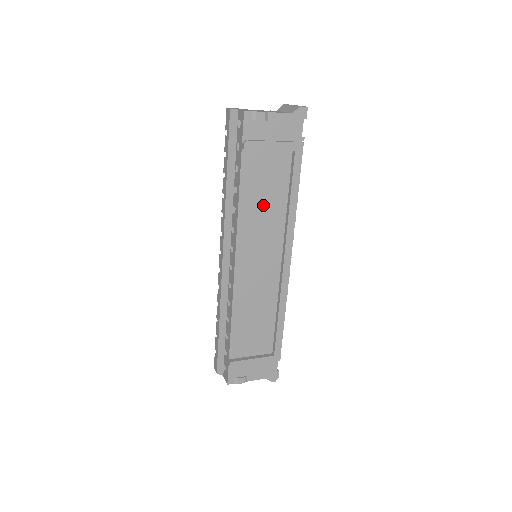
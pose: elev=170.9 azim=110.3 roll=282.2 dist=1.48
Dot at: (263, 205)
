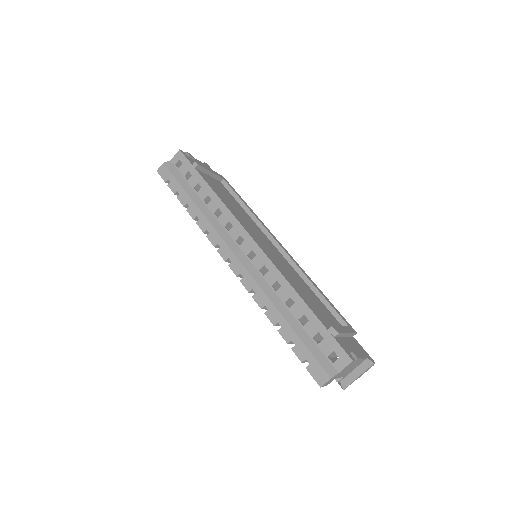
Dot at: (233, 206)
